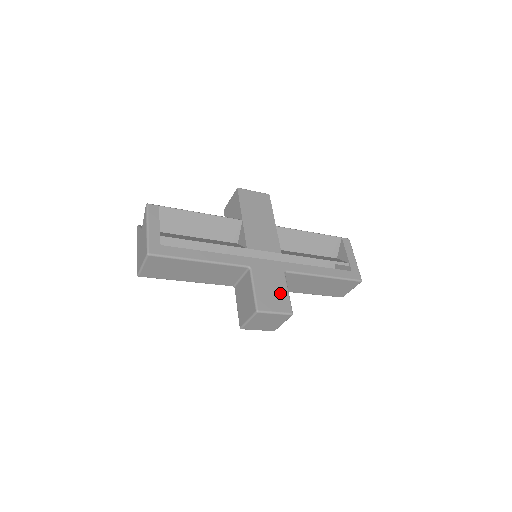
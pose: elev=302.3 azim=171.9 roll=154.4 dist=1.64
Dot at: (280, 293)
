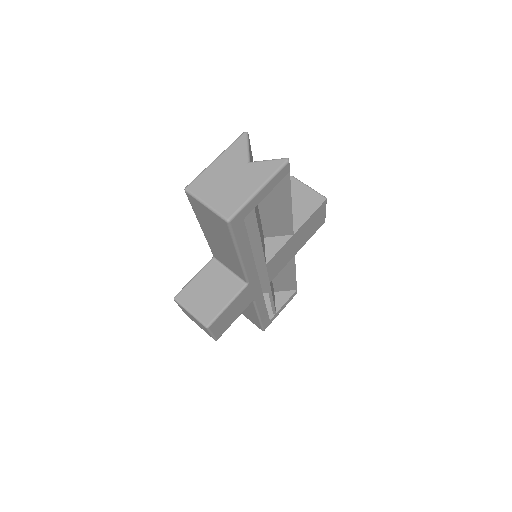
Dot at: (232, 319)
